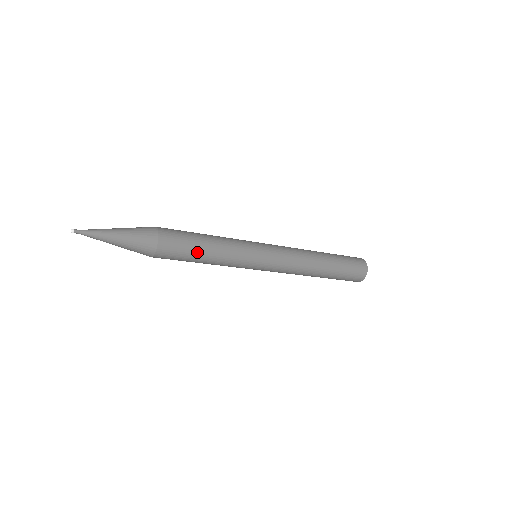
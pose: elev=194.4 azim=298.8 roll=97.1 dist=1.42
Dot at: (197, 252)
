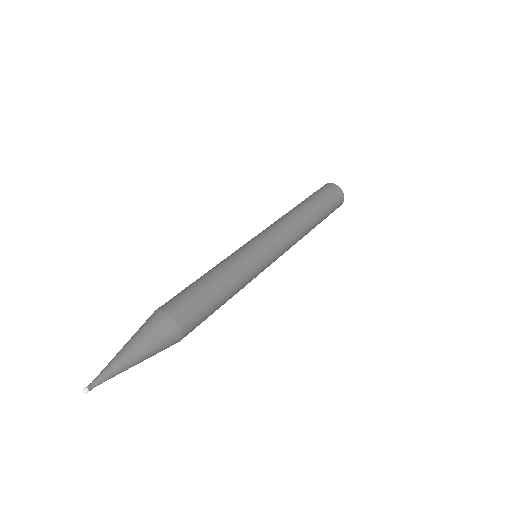
Dot at: occluded
